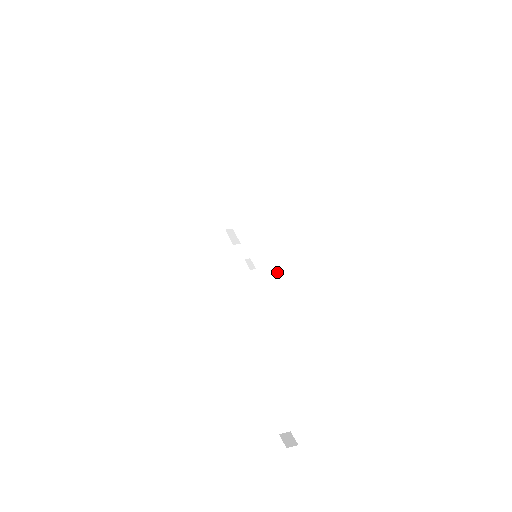
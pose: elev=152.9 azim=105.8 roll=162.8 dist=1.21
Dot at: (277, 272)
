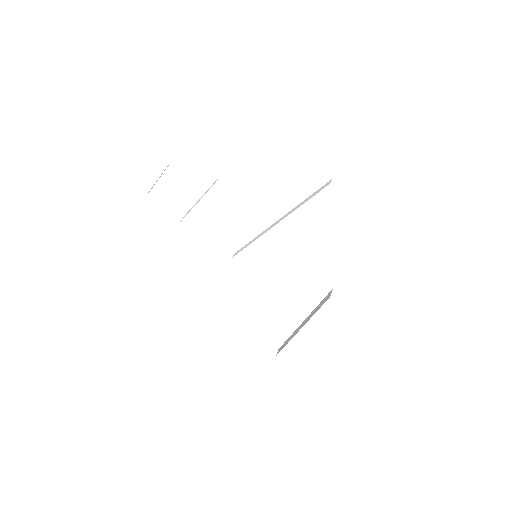
Dot at: occluded
